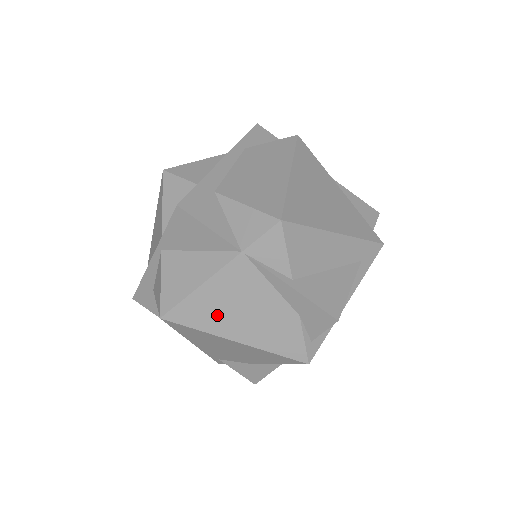
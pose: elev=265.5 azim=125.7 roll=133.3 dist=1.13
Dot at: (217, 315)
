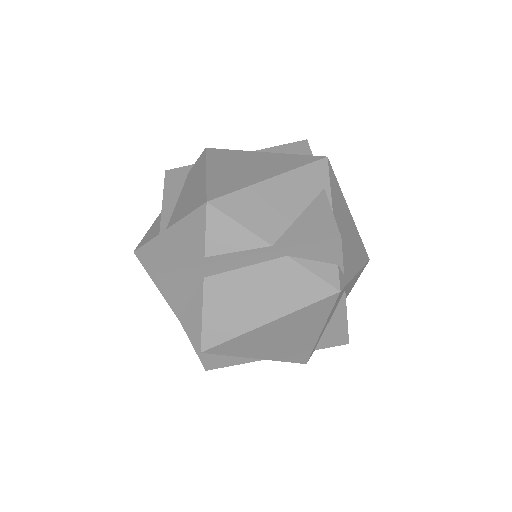
Dot at: occluded
